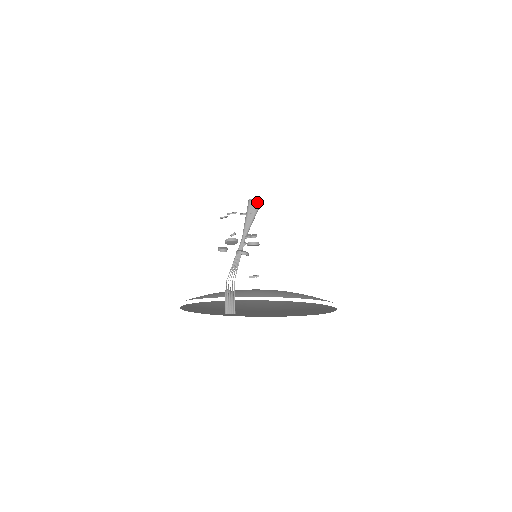
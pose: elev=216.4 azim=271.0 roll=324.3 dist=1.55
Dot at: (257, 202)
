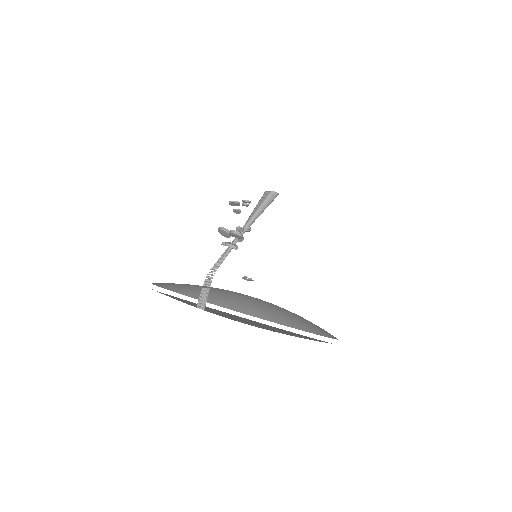
Dot at: (267, 194)
